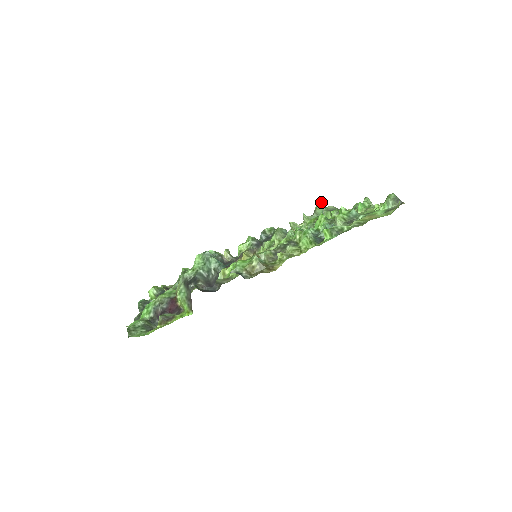
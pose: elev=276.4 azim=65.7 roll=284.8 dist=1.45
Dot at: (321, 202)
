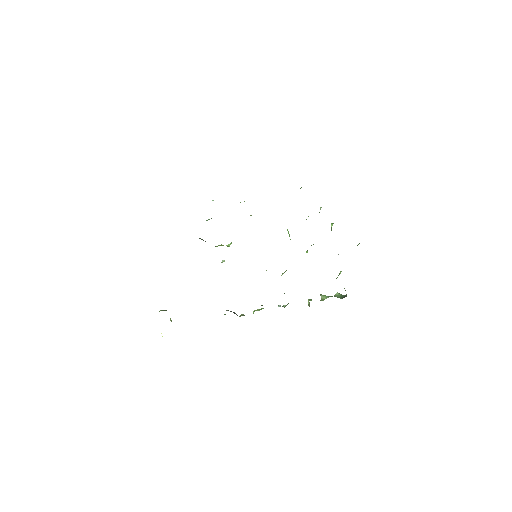
Dot at: (341, 294)
